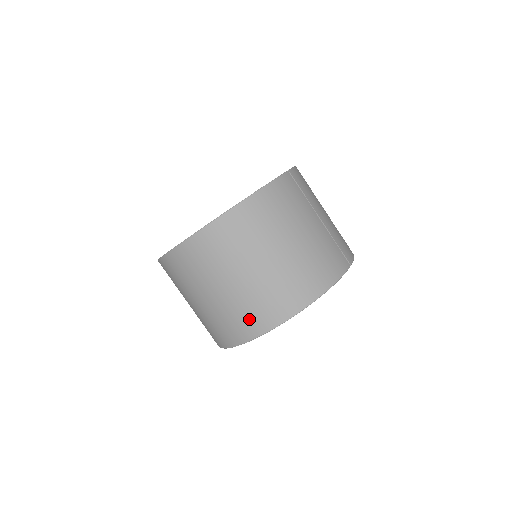
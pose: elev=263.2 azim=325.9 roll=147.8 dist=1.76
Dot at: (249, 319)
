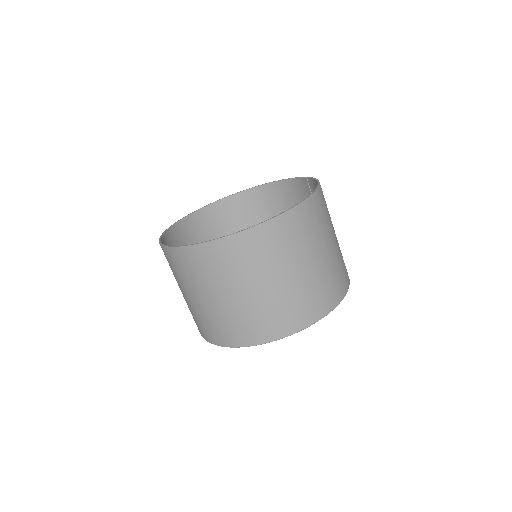
Dot at: (318, 300)
